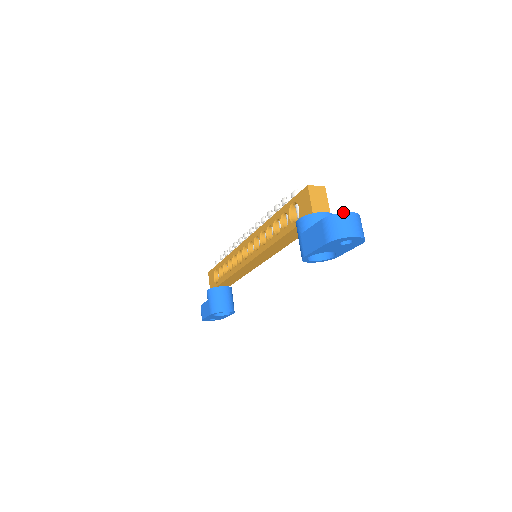
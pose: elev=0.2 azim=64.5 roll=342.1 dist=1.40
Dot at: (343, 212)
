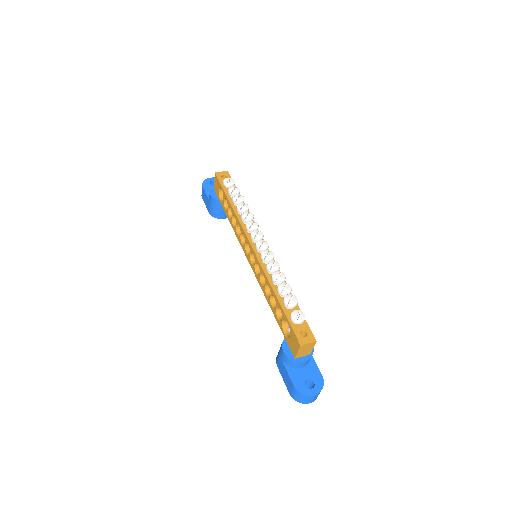
Dot at: (309, 396)
